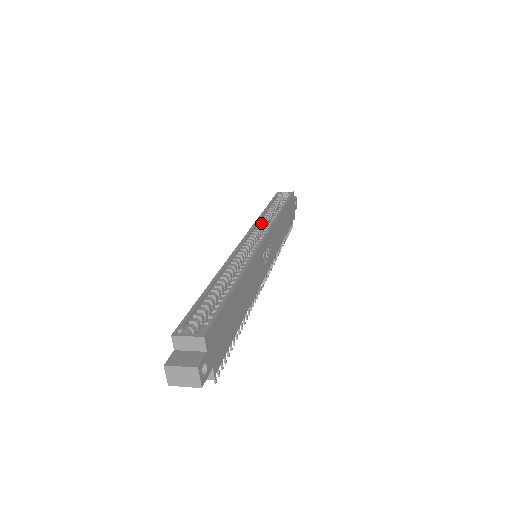
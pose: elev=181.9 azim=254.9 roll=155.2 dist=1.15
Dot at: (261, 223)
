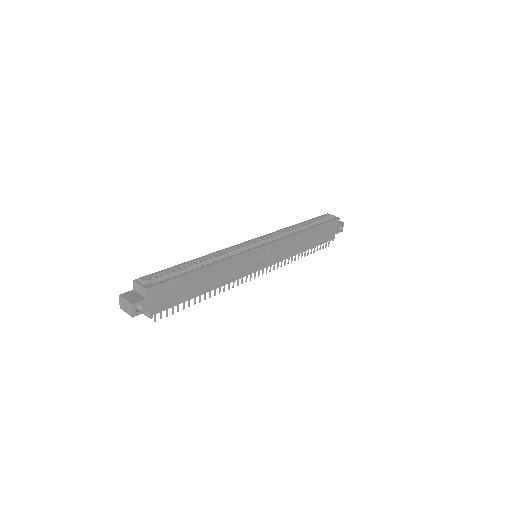
Dot at: (281, 233)
